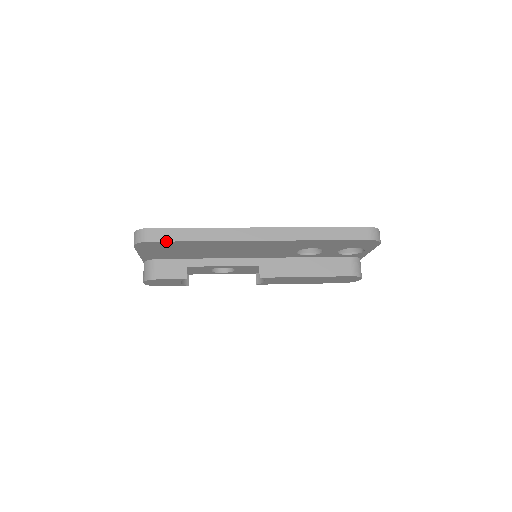
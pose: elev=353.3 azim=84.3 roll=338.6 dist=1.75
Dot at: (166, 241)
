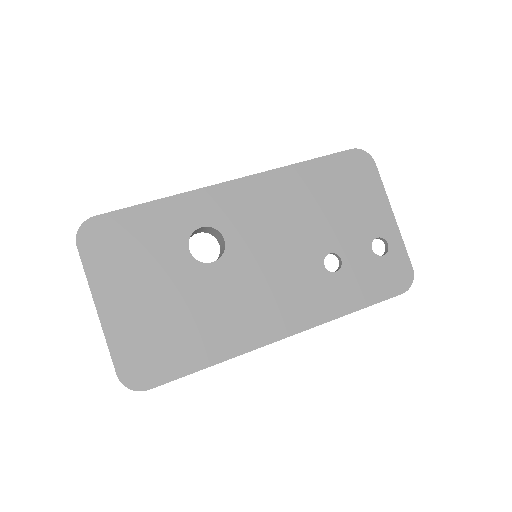
Dot at: occluded
